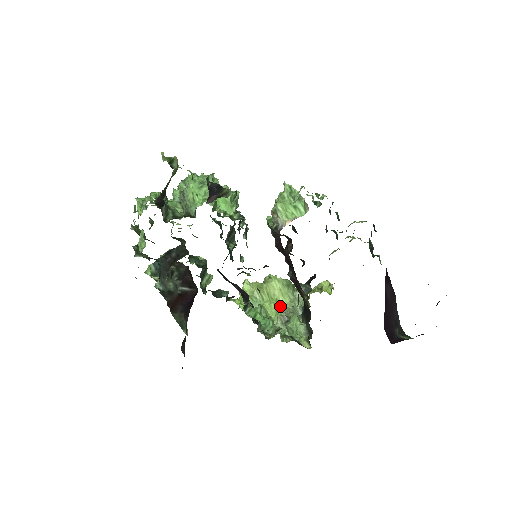
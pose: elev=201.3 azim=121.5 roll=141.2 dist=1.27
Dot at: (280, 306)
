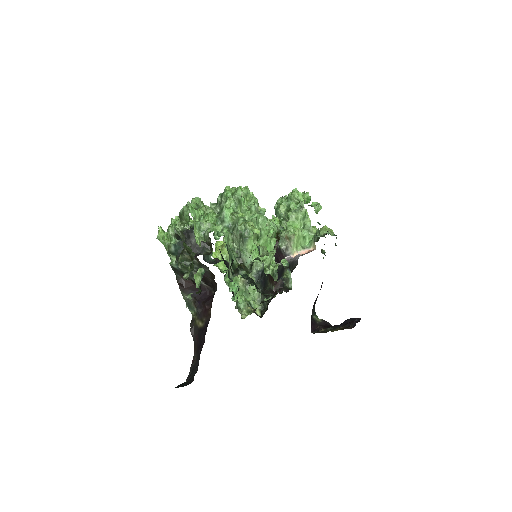
Dot at: occluded
